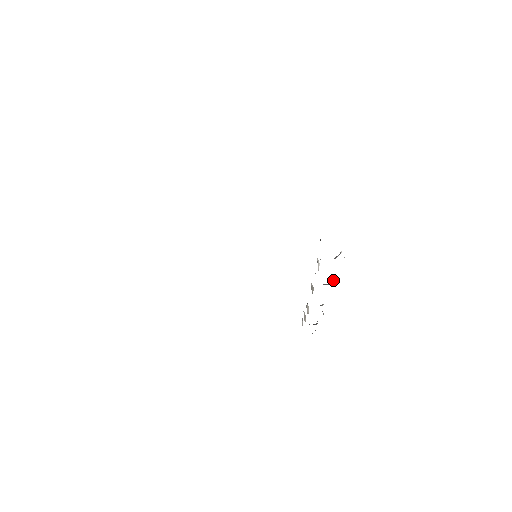
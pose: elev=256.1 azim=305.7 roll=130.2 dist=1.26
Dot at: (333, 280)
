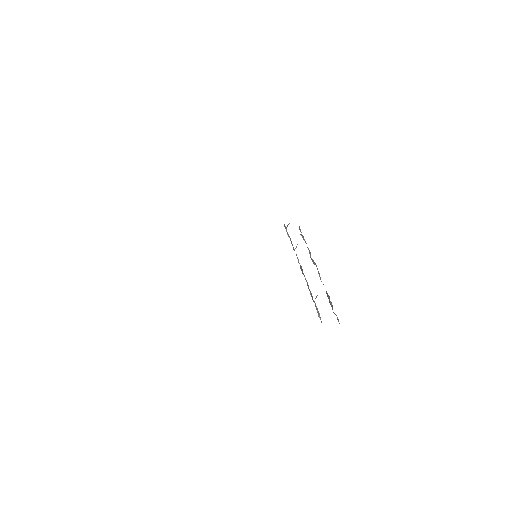
Dot at: occluded
